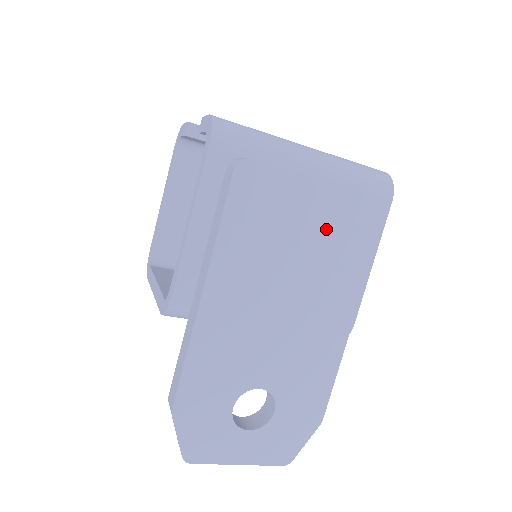
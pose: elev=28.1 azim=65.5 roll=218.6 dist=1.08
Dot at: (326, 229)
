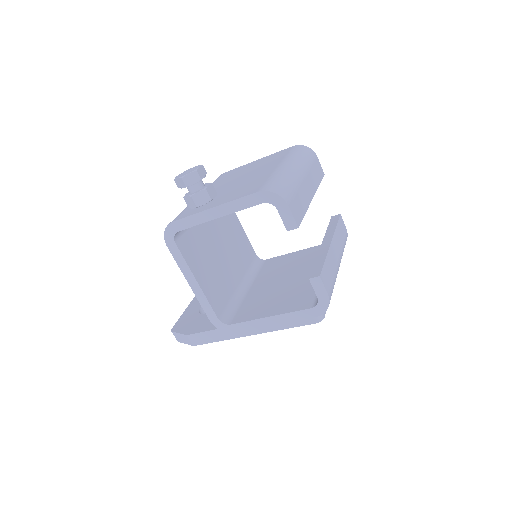
Dot at: occluded
